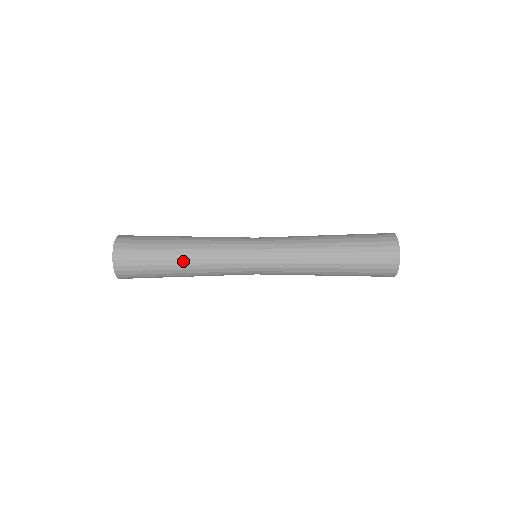
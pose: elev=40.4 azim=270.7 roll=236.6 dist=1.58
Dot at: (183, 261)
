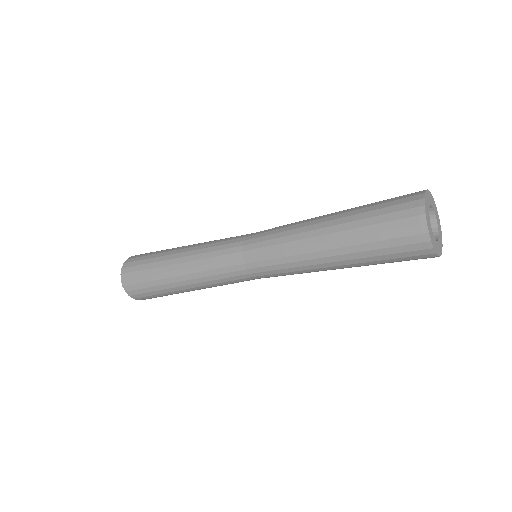
Dot at: occluded
